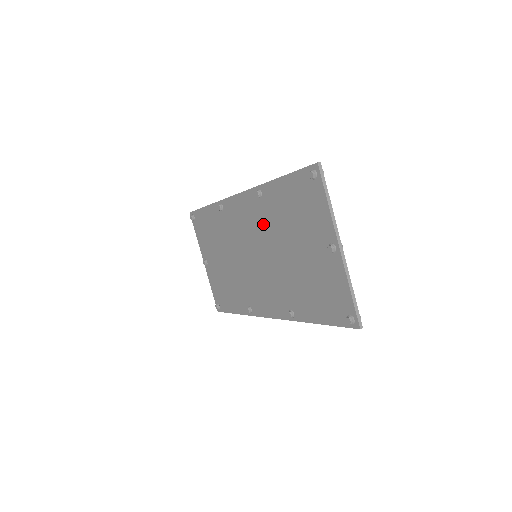
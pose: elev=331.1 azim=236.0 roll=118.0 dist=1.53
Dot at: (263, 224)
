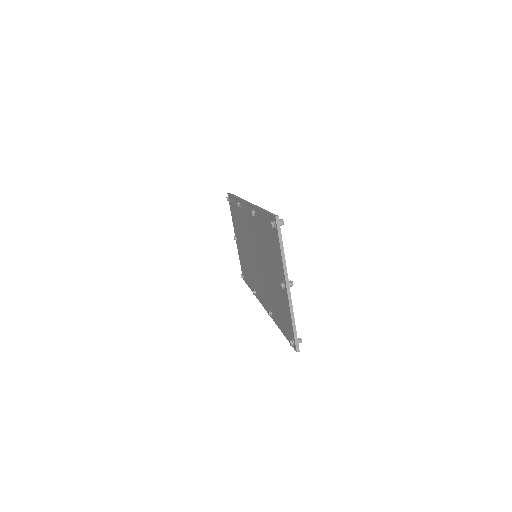
Dot at: (257, 237)
